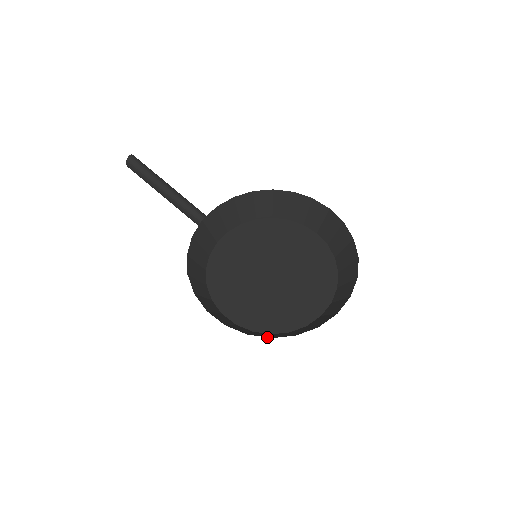
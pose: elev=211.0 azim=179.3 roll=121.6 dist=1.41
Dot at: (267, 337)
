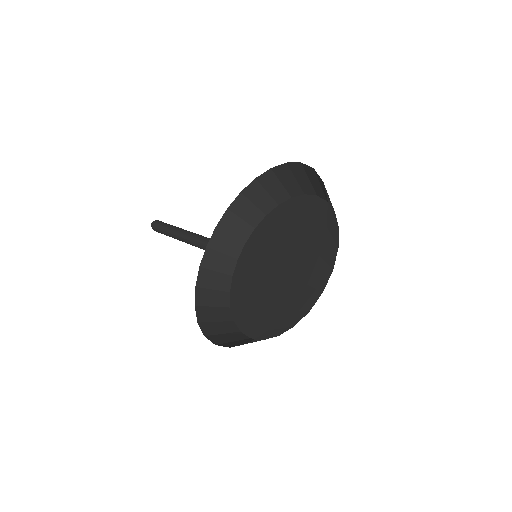
Dot at: occluded
